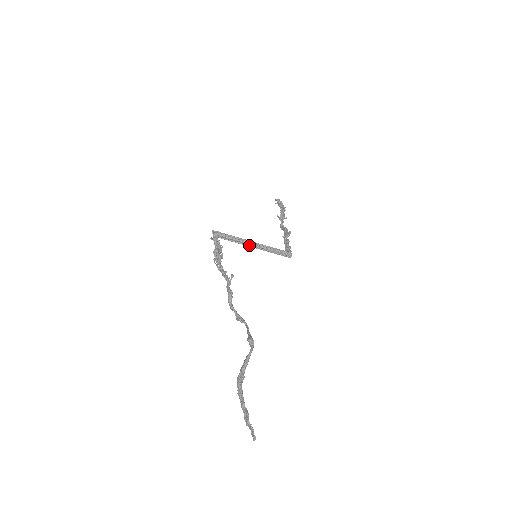
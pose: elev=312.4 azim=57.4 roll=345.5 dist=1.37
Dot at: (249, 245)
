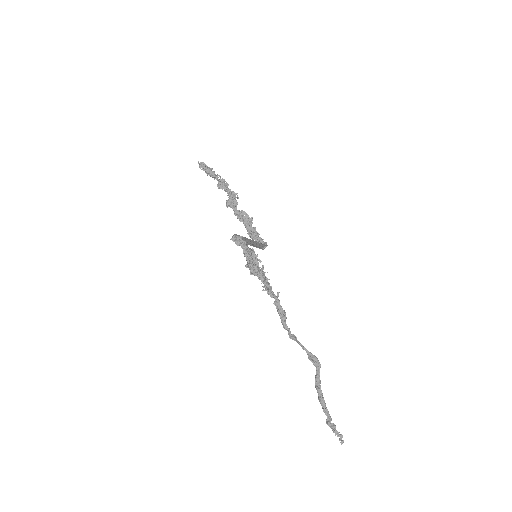
Dot at: (247, 243)
